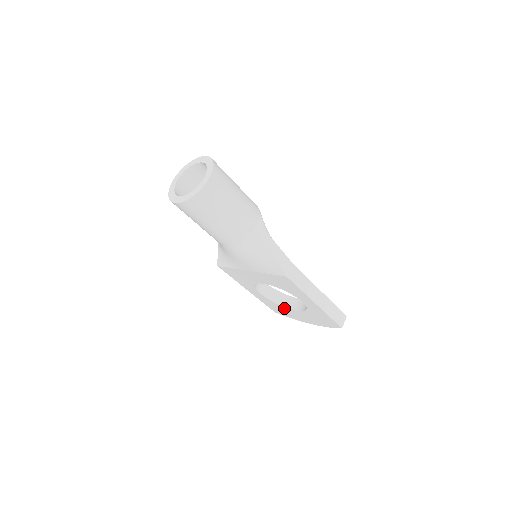
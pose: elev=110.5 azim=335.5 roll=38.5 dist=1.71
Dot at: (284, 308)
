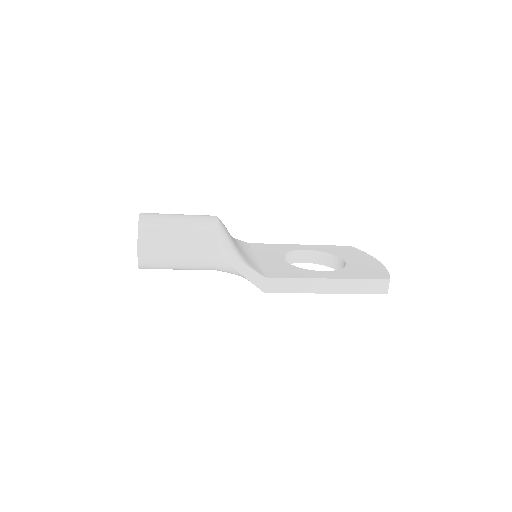
Dot at: occluded
